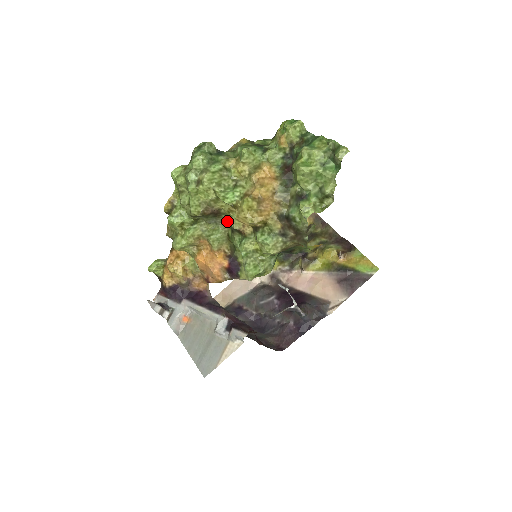
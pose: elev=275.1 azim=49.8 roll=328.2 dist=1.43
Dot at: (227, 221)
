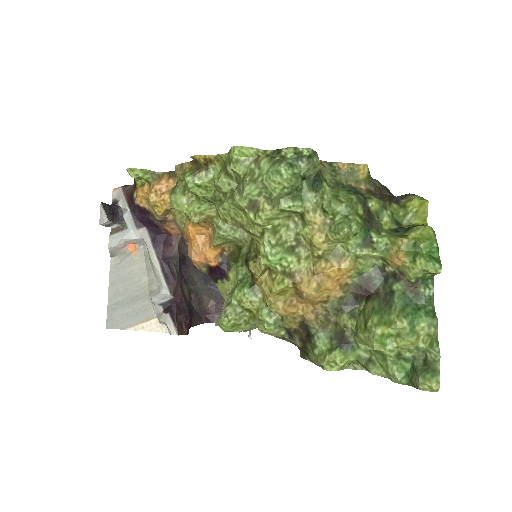
Dot at: occluded
